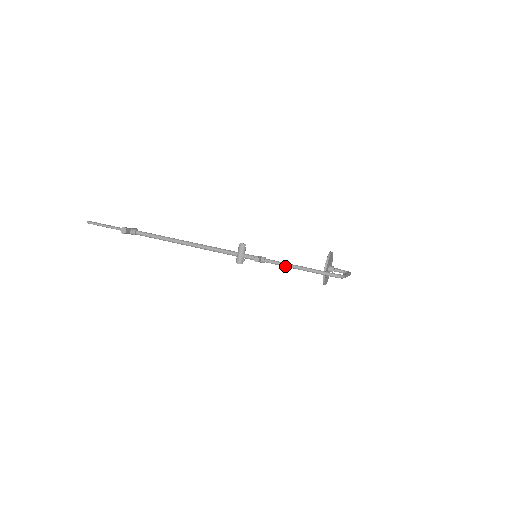
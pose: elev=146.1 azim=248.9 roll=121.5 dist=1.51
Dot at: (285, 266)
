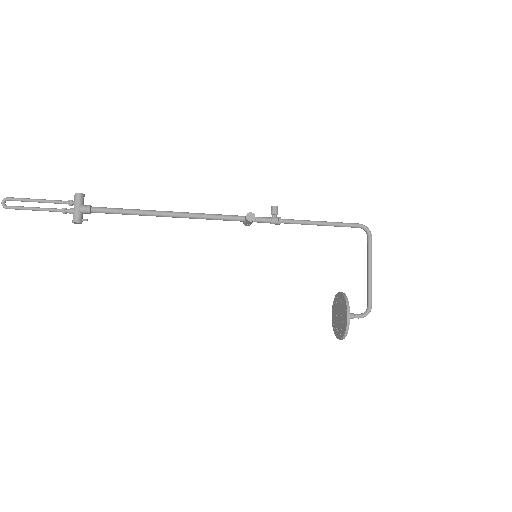
Dot at: (306, 221)
